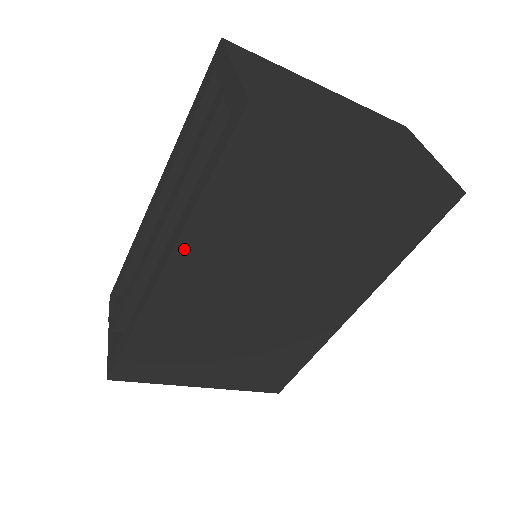
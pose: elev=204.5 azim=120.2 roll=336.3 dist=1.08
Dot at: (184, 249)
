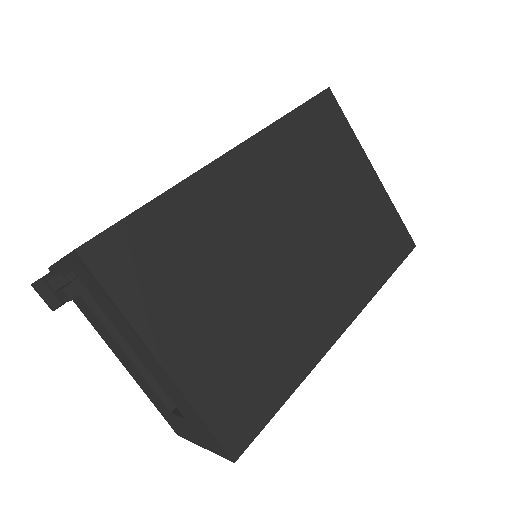
Dot at: (256, 144)
